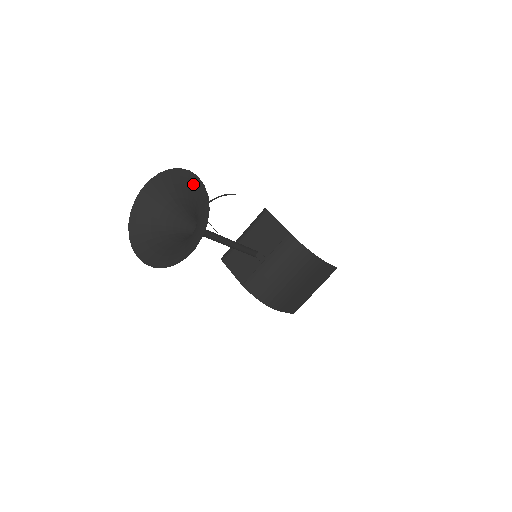
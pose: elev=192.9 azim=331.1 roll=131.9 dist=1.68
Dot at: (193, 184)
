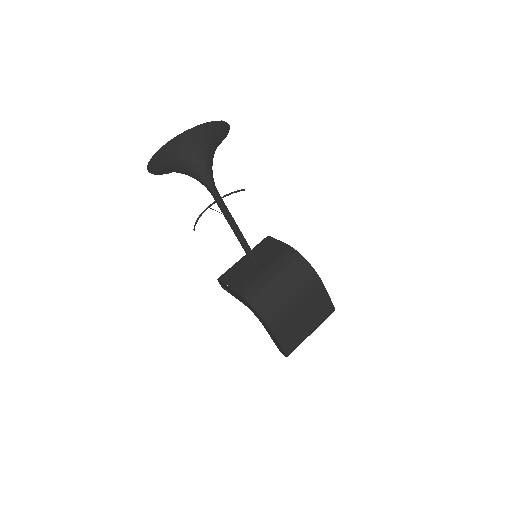
Dot at: (216, 128)
